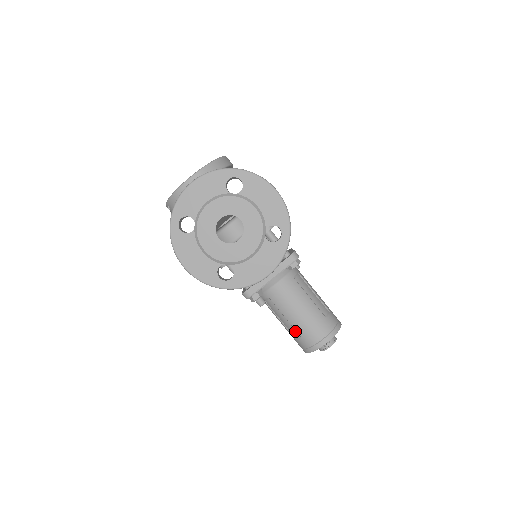
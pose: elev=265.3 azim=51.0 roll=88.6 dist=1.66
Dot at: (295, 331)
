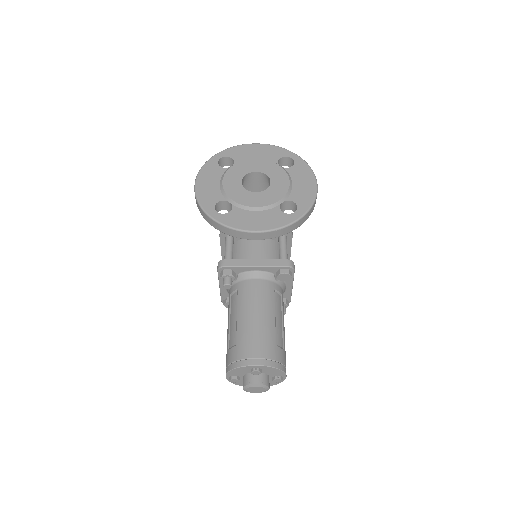
Dot at: (235, 336)
